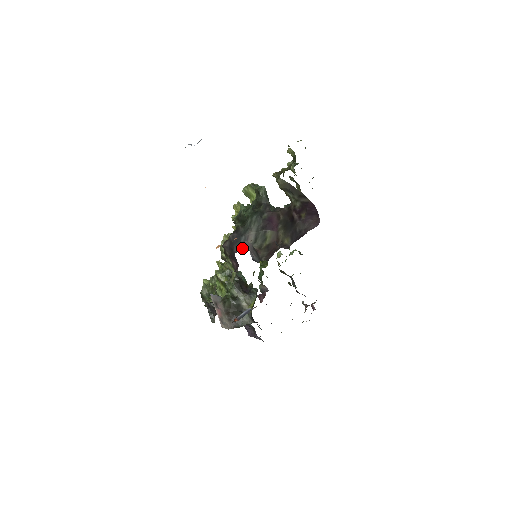
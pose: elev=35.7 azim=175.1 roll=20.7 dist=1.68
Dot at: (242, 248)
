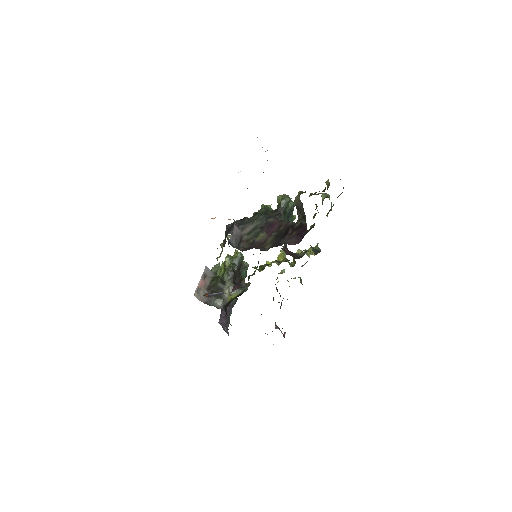
Dot at: occluded
